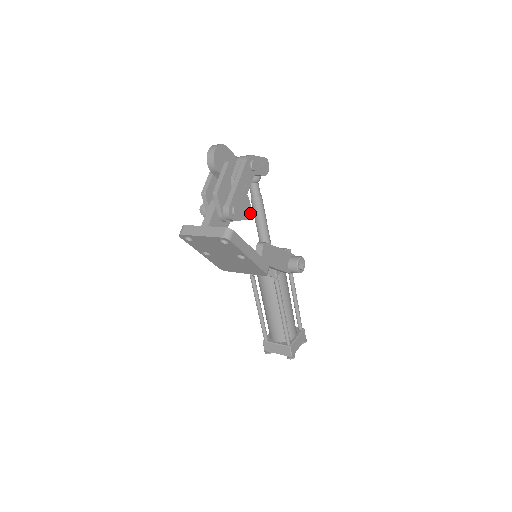
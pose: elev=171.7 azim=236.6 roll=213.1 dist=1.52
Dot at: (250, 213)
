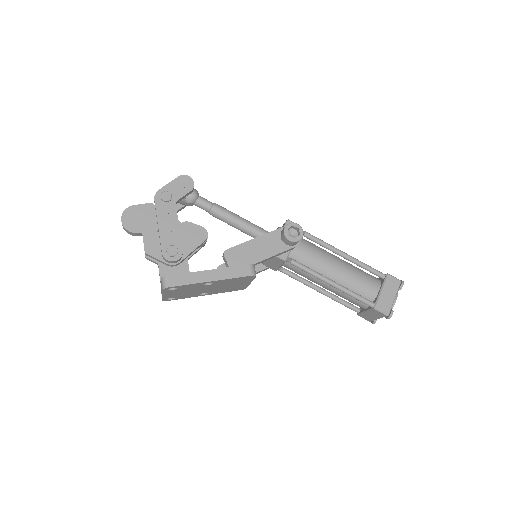
Dot at: (205, 233)
